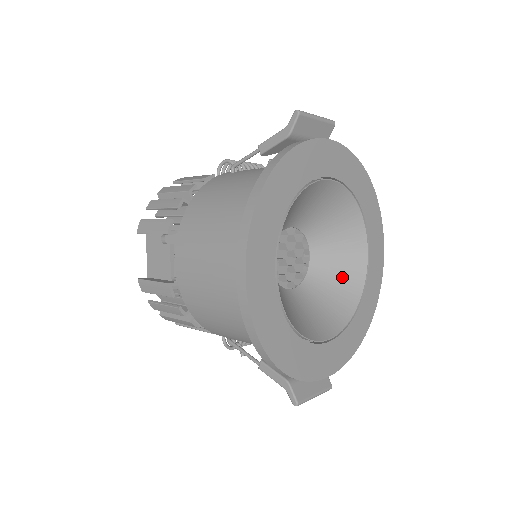
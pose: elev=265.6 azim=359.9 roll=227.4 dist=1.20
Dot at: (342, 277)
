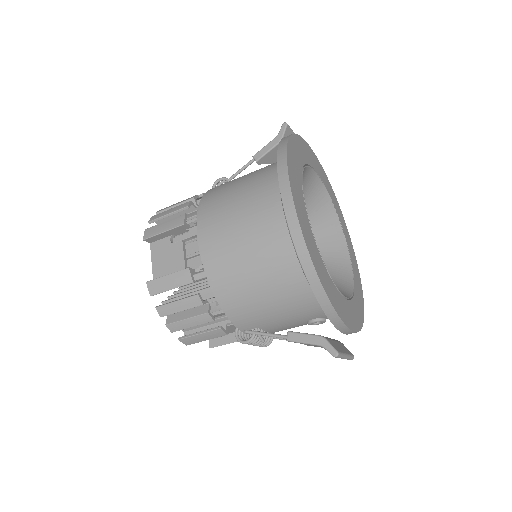
Dot at: (333, 265)
